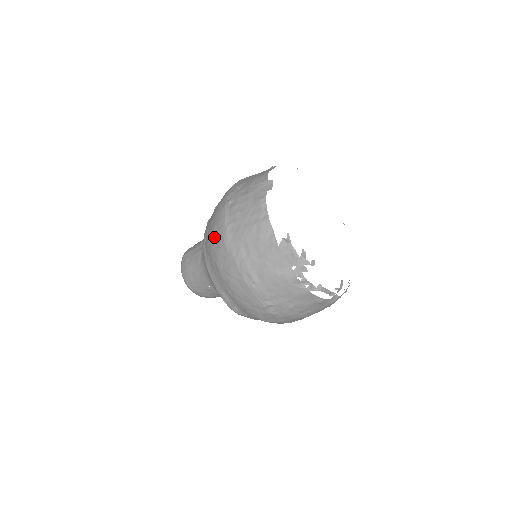
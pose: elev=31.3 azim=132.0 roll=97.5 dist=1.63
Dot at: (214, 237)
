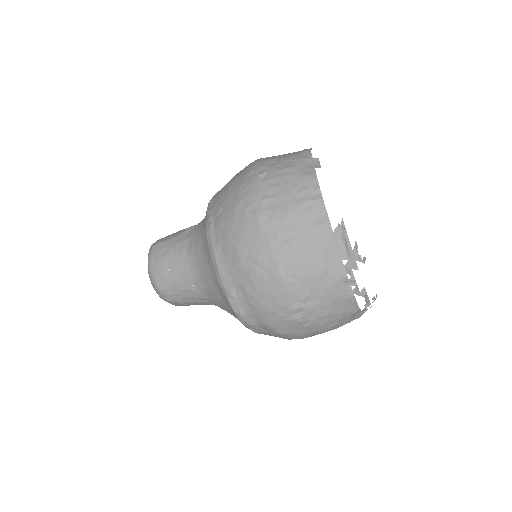
Dot at: (238, 214)
